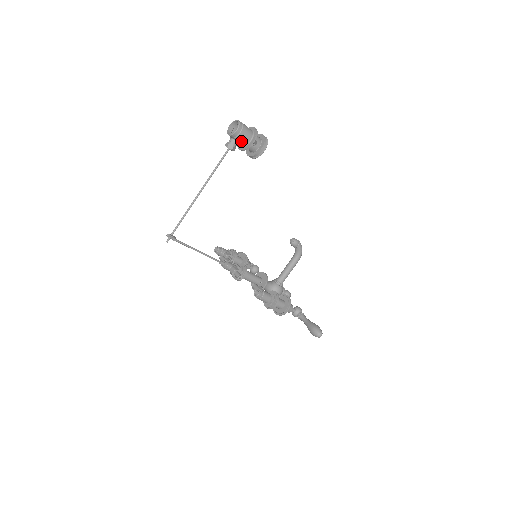
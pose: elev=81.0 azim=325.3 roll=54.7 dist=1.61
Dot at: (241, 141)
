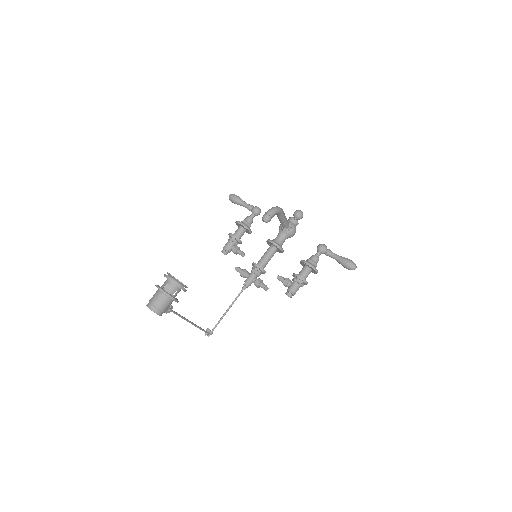
Dot at: occluded
